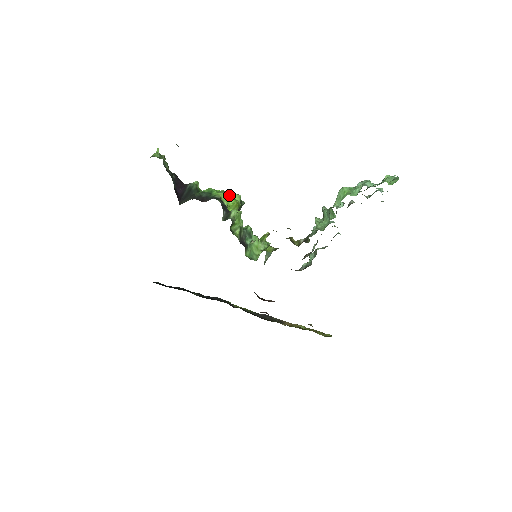
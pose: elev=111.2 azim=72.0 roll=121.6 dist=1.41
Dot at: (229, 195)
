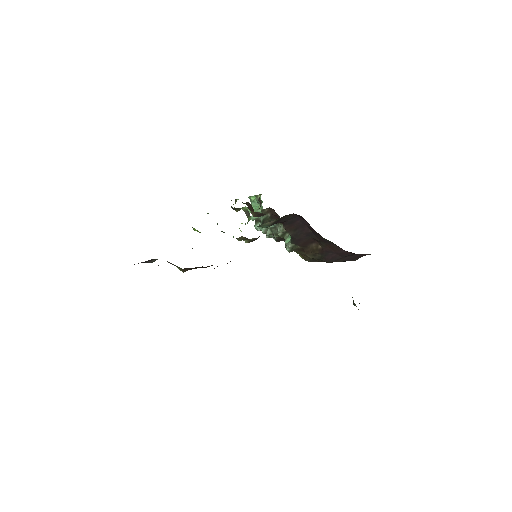
Dot at: occluded
